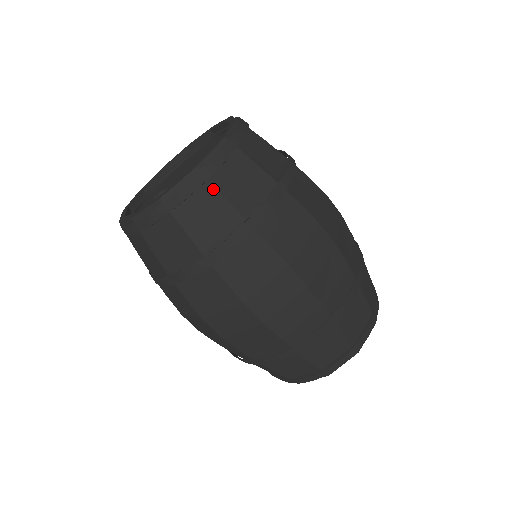
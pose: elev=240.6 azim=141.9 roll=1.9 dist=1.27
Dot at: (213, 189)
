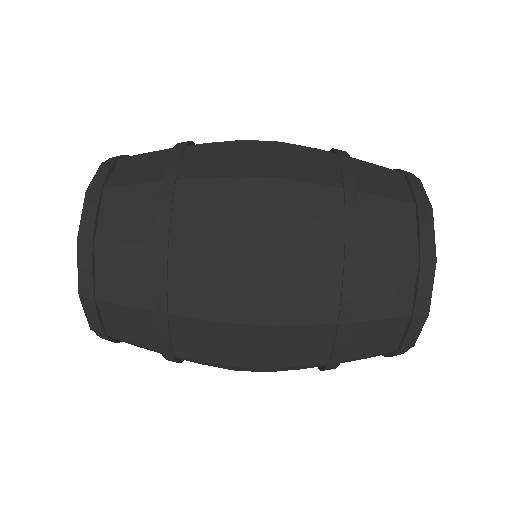
Dot at: (105, 246)
